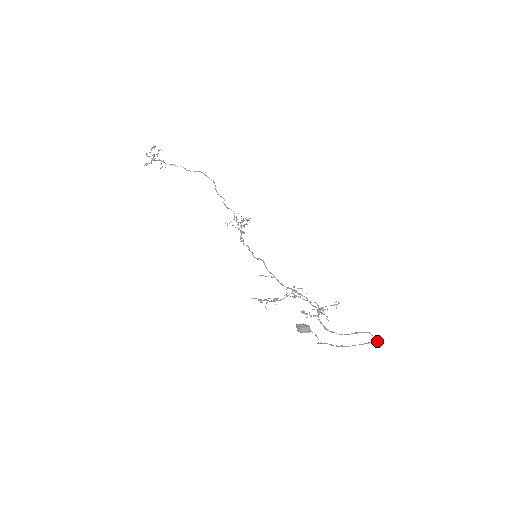
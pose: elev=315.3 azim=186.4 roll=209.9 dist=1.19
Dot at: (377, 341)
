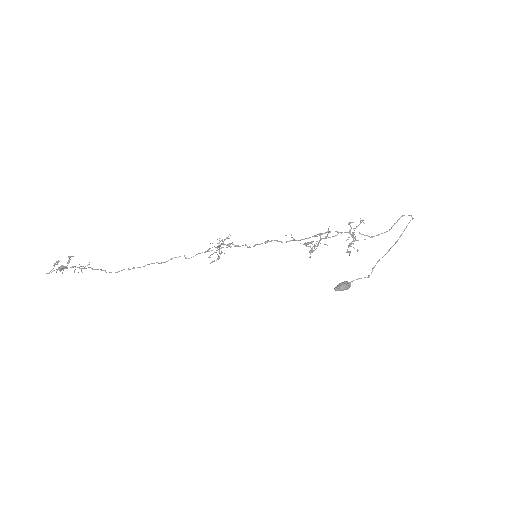
Dot at: occluded
